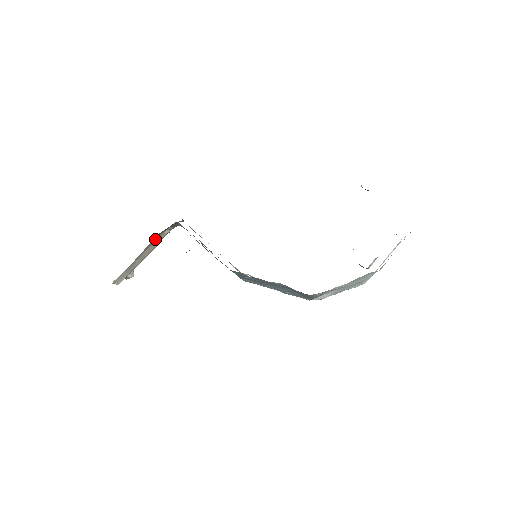
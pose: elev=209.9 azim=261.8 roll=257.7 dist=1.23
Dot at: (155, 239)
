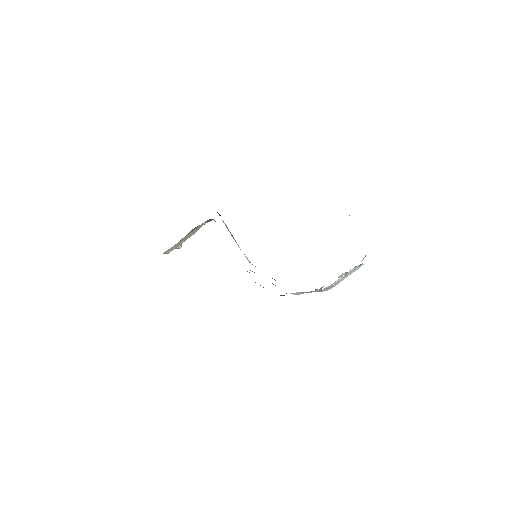
Dot at: (194, 229)
